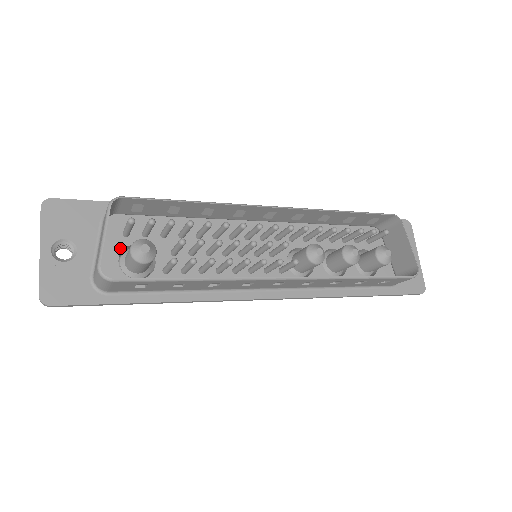
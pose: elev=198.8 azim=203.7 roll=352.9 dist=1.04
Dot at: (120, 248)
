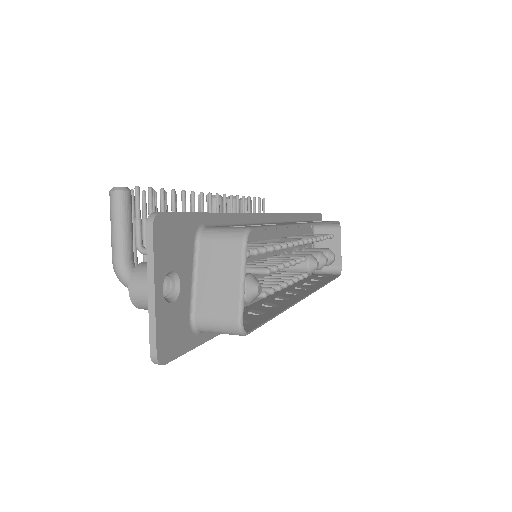
Dot at: occluded
